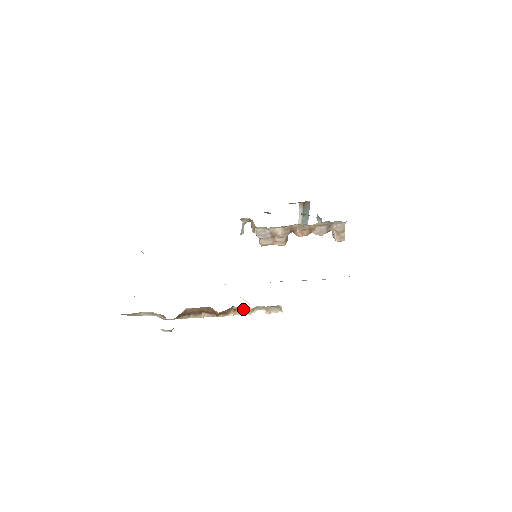
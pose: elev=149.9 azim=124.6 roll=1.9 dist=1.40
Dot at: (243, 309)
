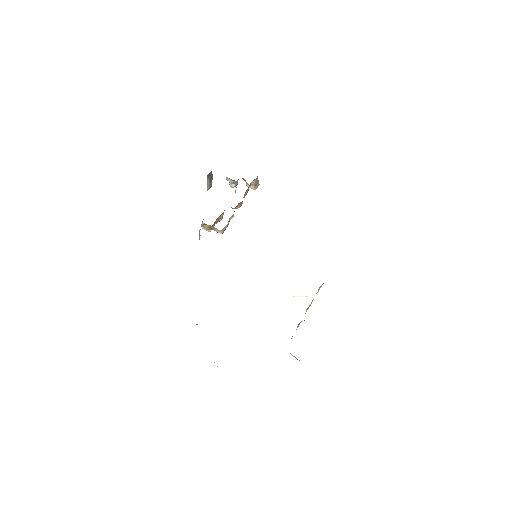
Dot at: occluded
